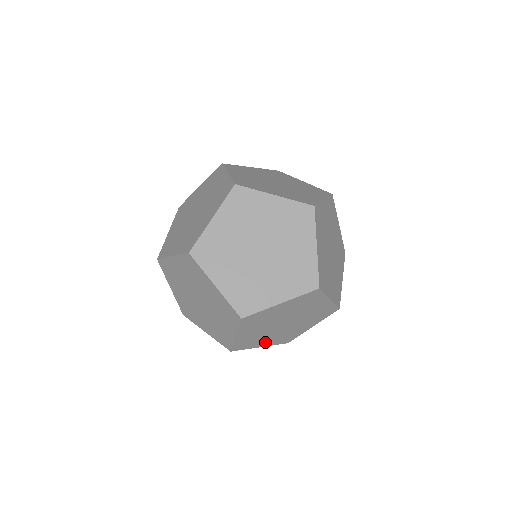
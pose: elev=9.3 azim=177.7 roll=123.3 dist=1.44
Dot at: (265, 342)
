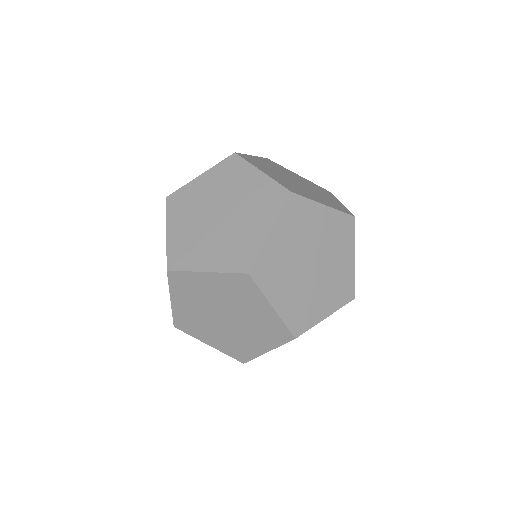
Dot at: (212, 339)
